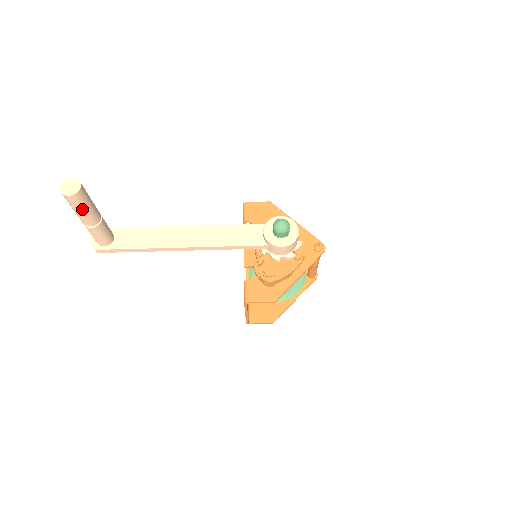
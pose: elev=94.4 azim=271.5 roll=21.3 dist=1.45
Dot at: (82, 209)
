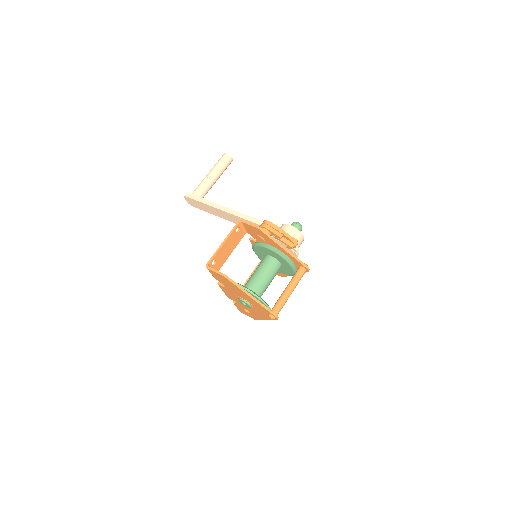
Dot at: (220, 164)
